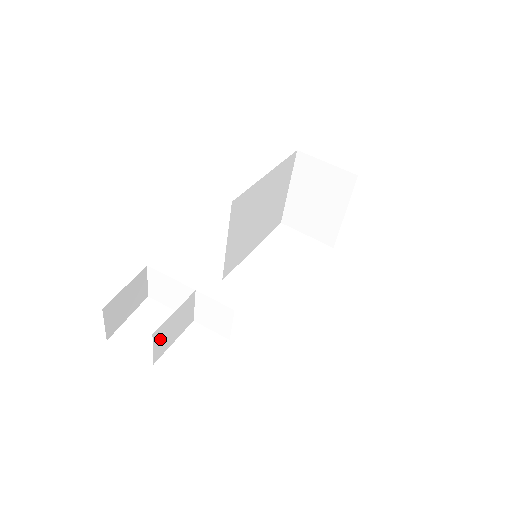
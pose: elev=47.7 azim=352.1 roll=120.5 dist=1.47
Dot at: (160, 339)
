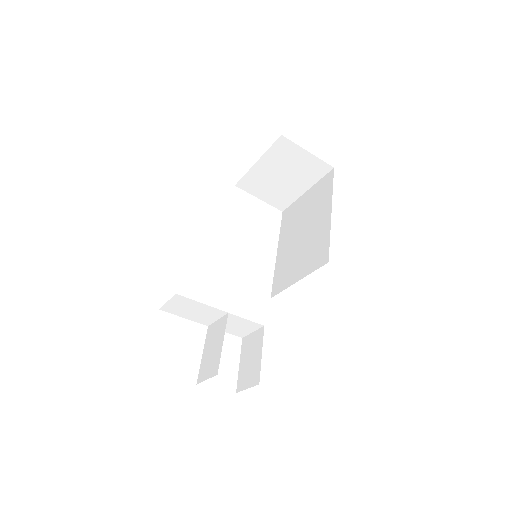
Dot at: (210, 368)
